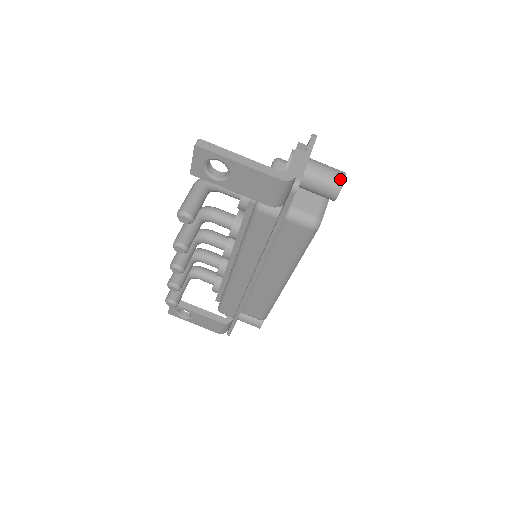
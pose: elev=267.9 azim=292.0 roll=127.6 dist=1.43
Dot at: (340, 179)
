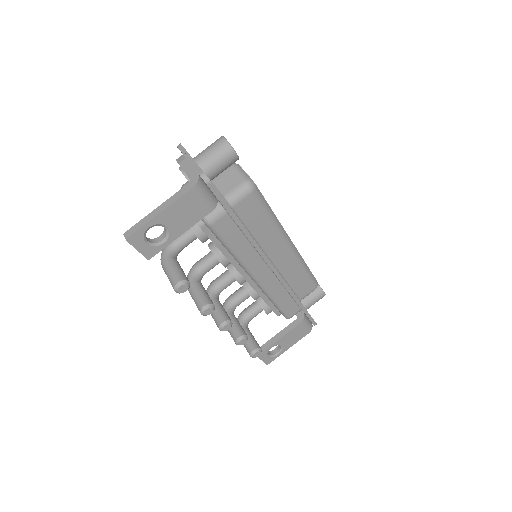
Dot at: (223, 143)
